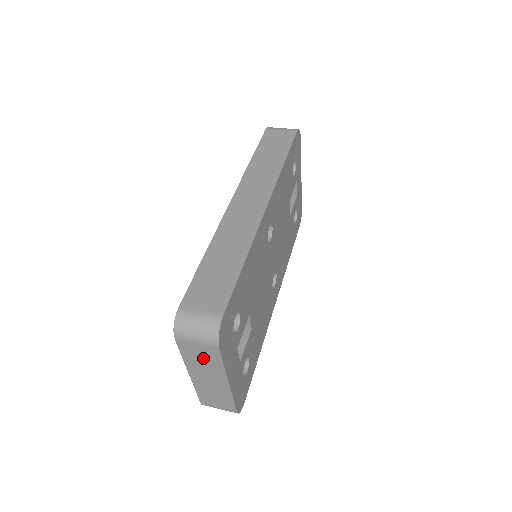
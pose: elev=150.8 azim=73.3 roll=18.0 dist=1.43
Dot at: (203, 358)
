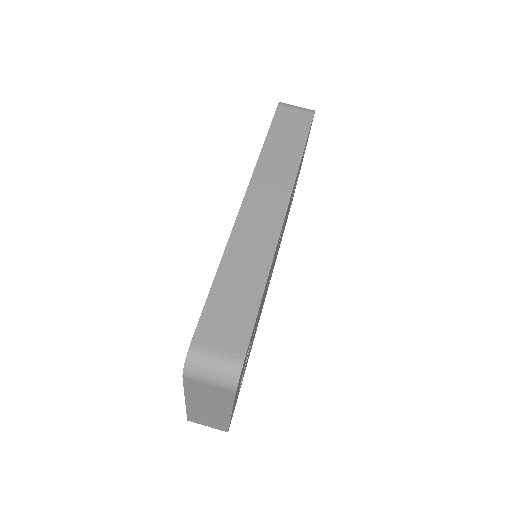
Dot at: (211, 395)
